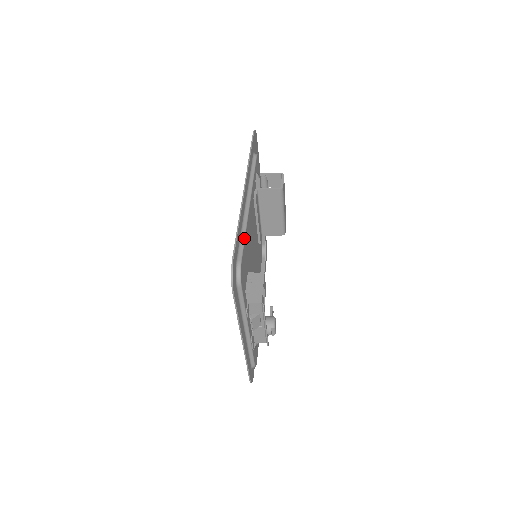
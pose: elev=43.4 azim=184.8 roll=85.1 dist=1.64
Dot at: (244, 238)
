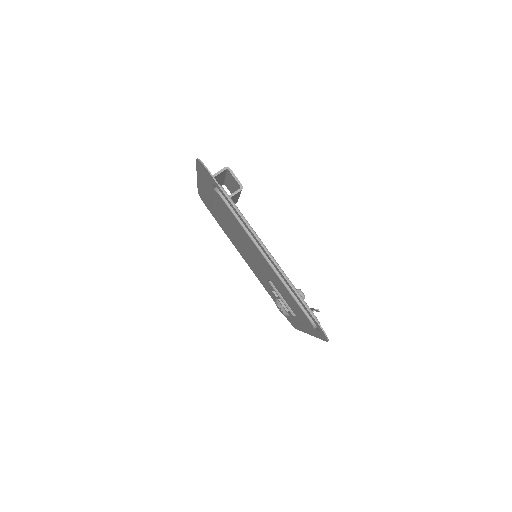
Dot at: (299, 294)
